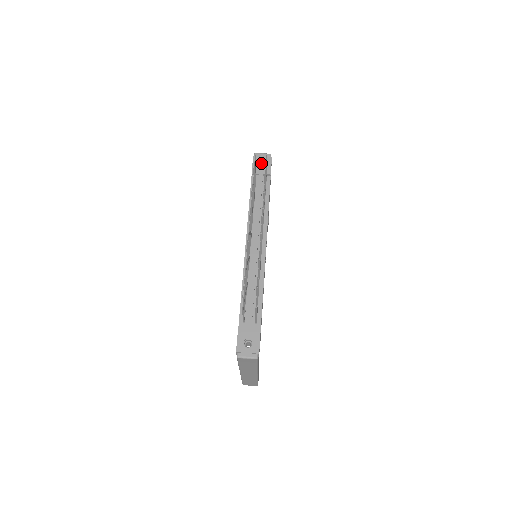
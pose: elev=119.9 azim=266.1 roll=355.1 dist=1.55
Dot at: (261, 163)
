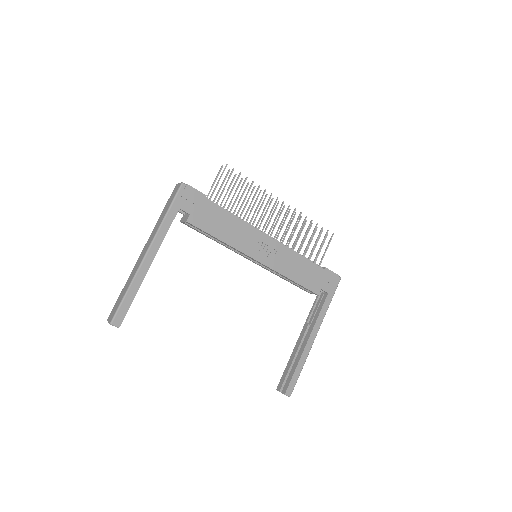
Dot at: occluded
